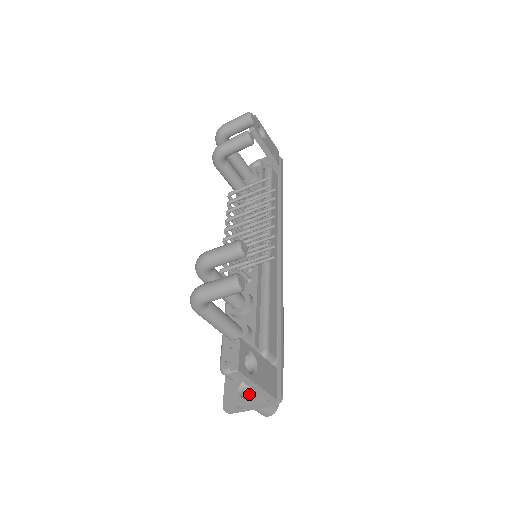
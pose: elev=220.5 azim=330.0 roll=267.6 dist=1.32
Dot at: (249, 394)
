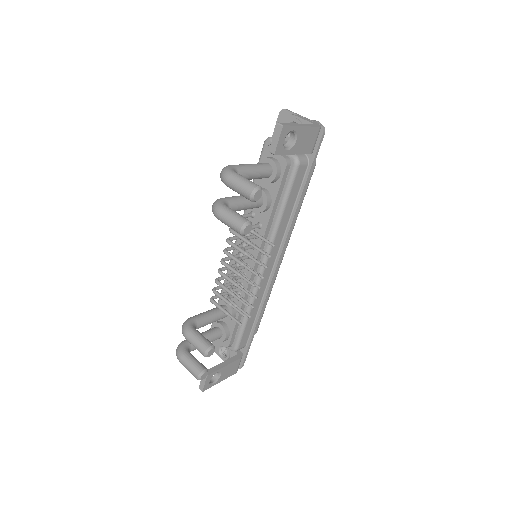
Dot at: occluded
